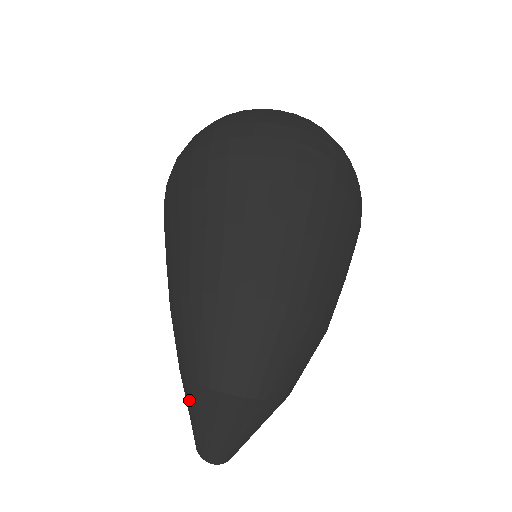
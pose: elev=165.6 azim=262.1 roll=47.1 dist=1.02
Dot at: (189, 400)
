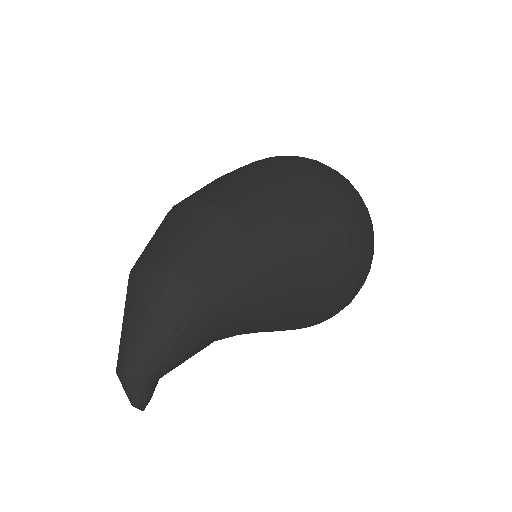
Dot at: occluded
